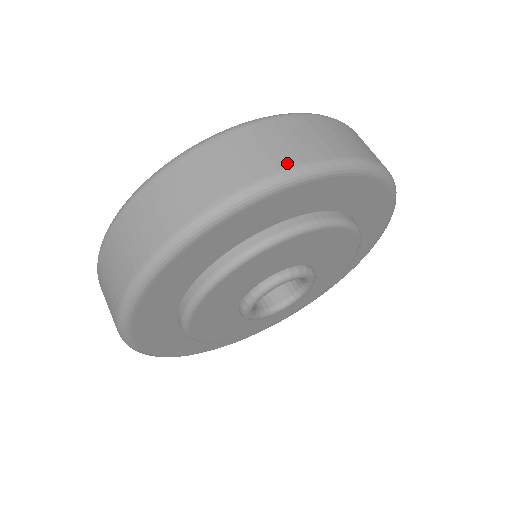
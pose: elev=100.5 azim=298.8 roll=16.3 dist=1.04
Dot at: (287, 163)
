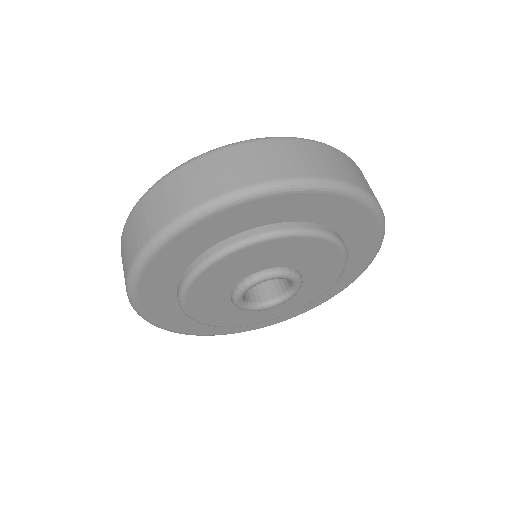
Dot at: (178, 211)
